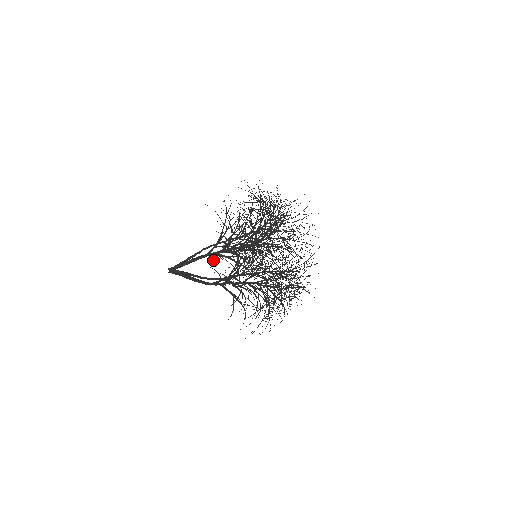
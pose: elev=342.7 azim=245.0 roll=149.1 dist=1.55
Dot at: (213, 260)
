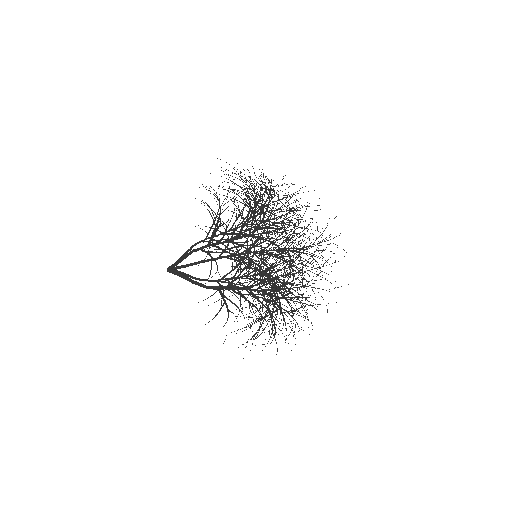
Dot at: (246, 270)
